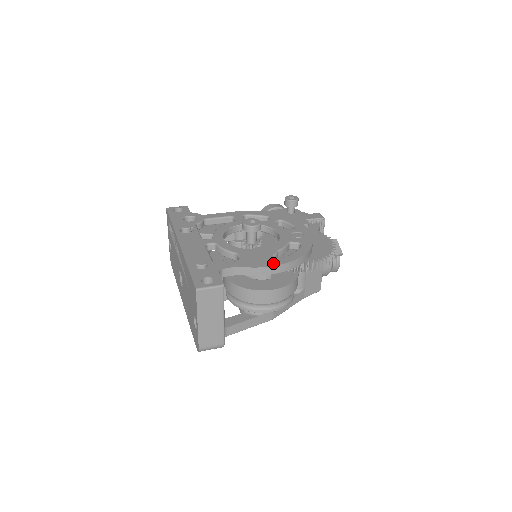
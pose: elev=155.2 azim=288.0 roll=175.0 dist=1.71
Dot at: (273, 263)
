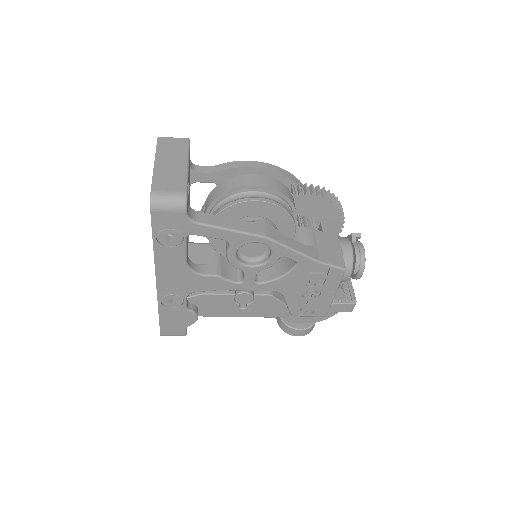
Dot at: occluded
